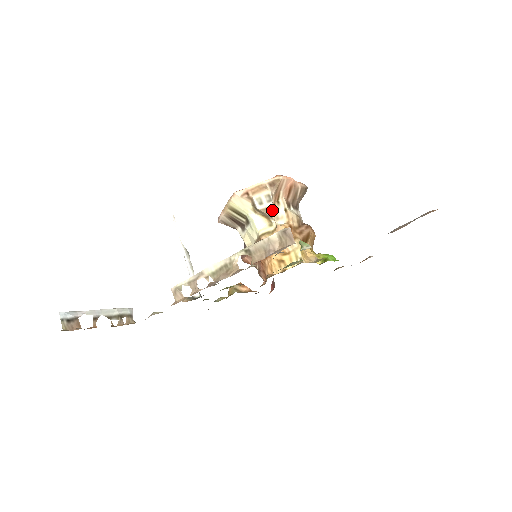
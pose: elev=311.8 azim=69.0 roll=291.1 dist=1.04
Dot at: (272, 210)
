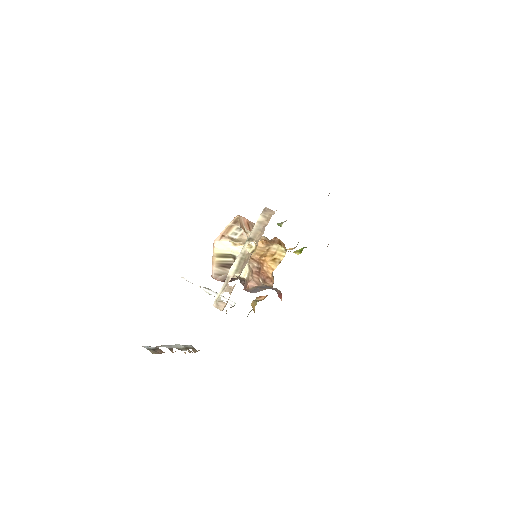
Dot at: occluded
